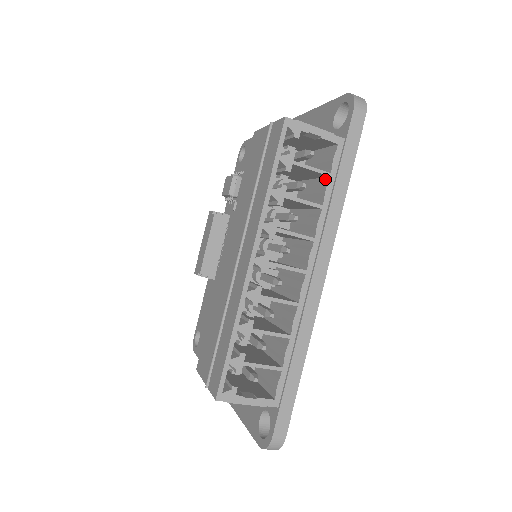
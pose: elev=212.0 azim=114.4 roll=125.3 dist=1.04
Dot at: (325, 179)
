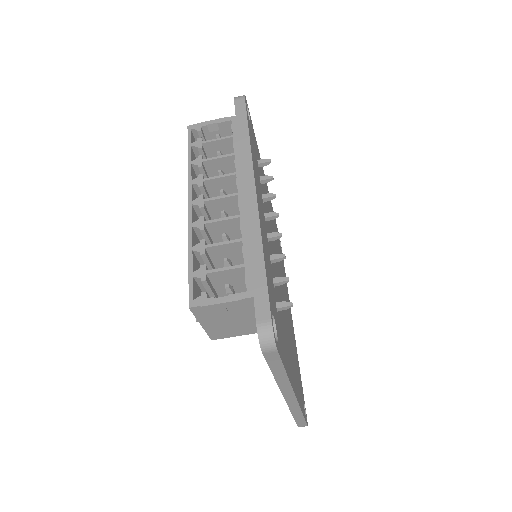
Dot at: occluded
